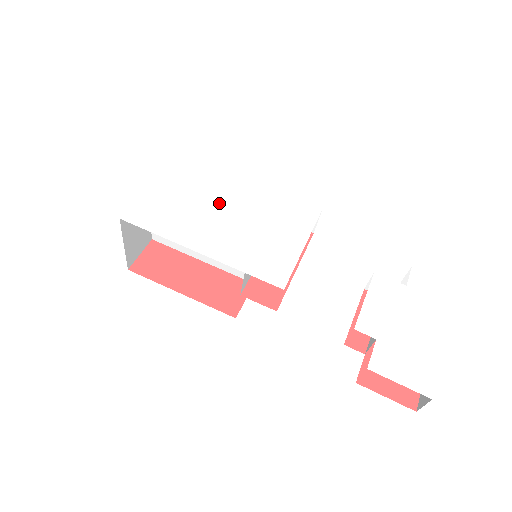
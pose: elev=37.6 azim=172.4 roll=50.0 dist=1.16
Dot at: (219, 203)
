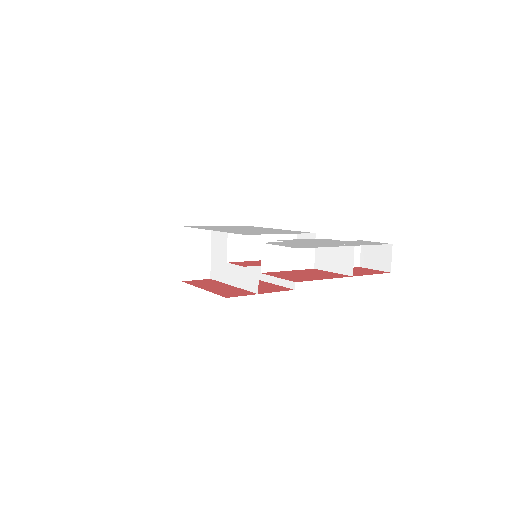
Dot at: occluded
